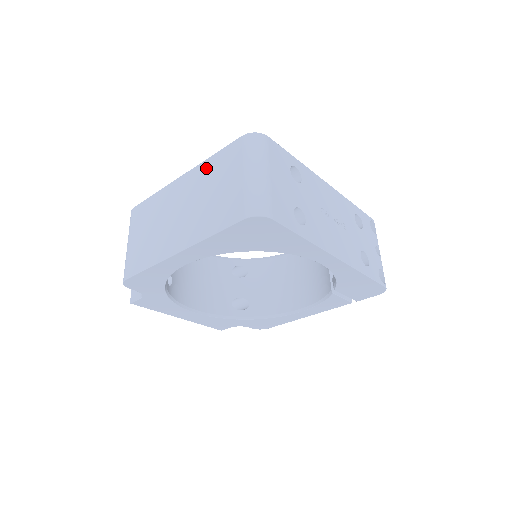
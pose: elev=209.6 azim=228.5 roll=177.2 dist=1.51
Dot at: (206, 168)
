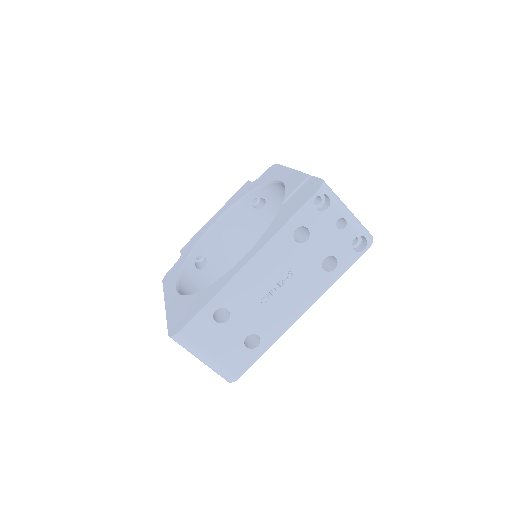
Dot at: occluded
